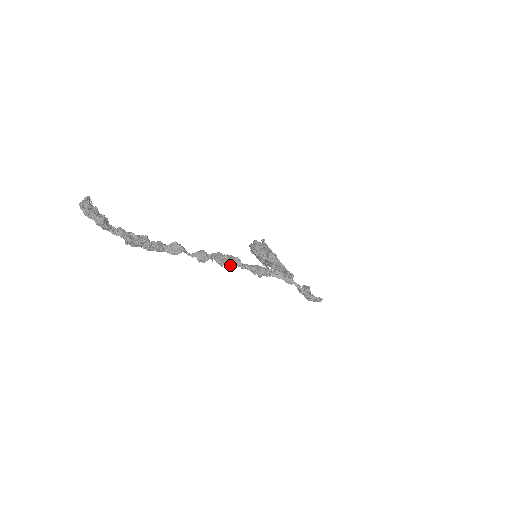
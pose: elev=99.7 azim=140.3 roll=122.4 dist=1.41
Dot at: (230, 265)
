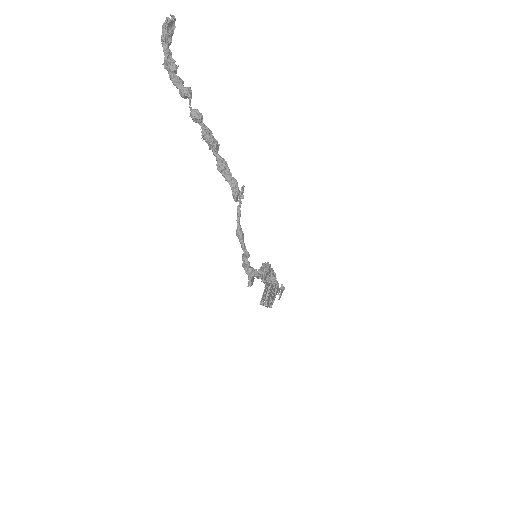
Dot at: (207, 140)
